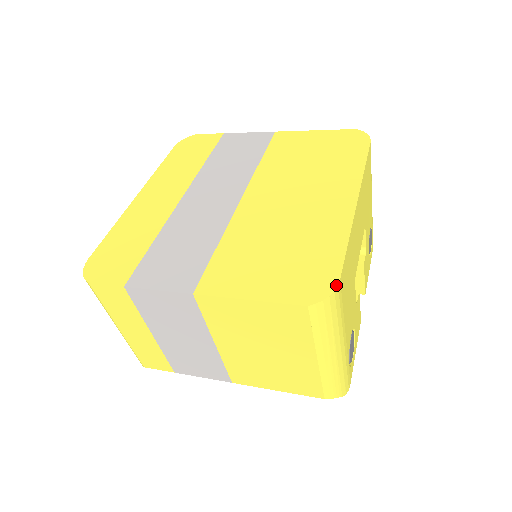
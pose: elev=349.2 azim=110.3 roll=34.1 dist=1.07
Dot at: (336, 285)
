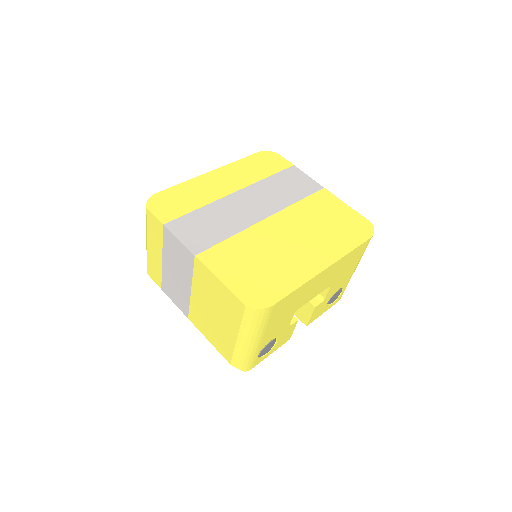
Dot at: (269, 306)
